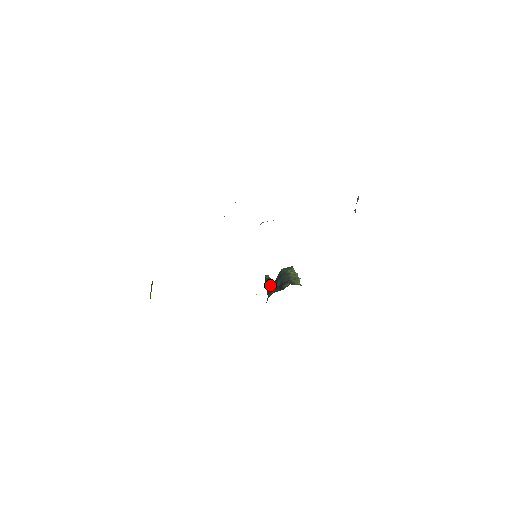
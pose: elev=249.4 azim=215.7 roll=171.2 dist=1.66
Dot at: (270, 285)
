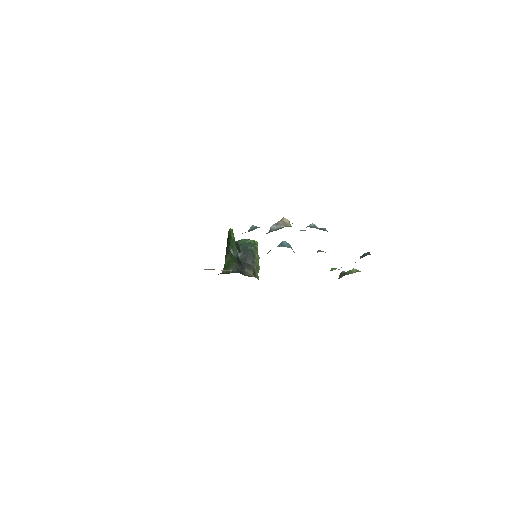
Dot at: (233, 252)
